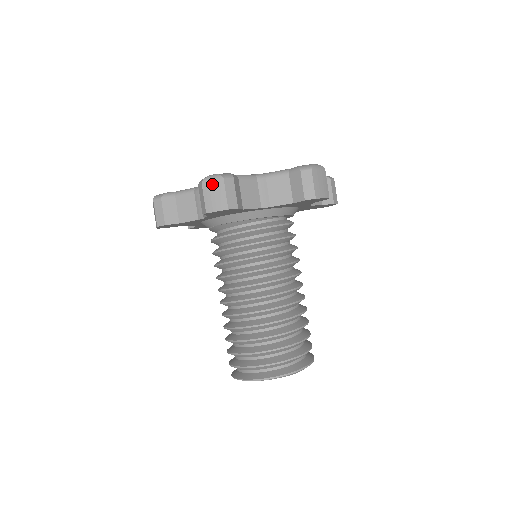
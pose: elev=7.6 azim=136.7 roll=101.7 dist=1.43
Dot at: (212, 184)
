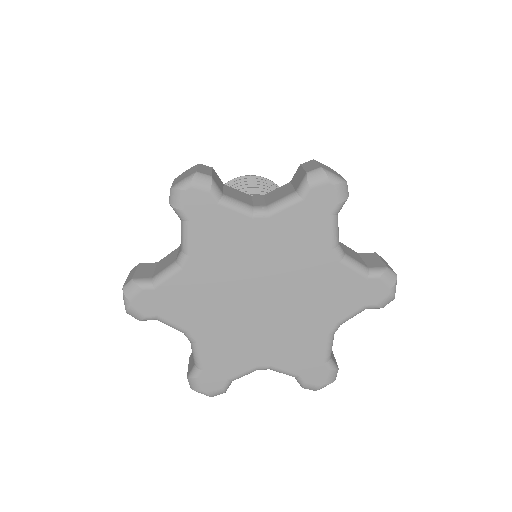
Dot at: occluded
